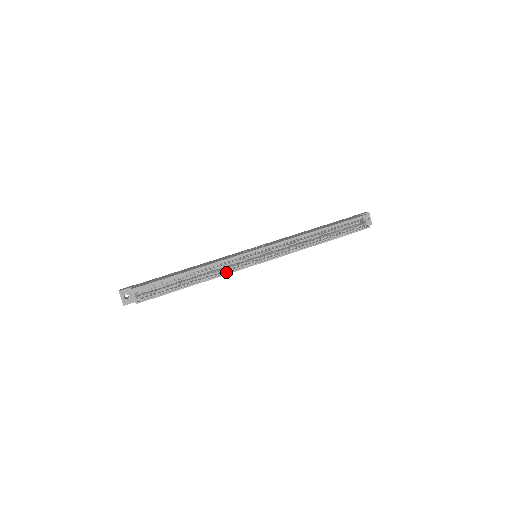
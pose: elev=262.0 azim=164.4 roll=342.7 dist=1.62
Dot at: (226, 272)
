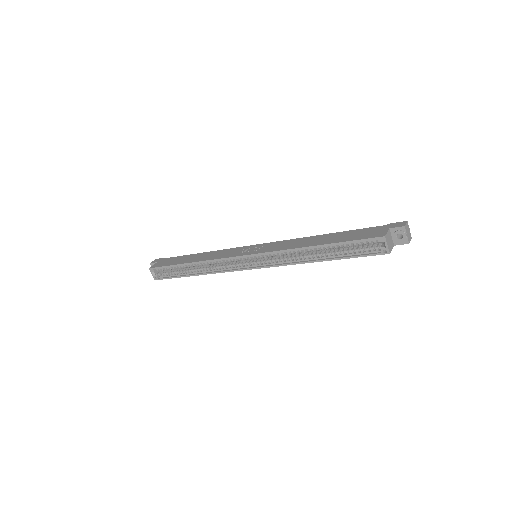
Dot at: (220, 270)
